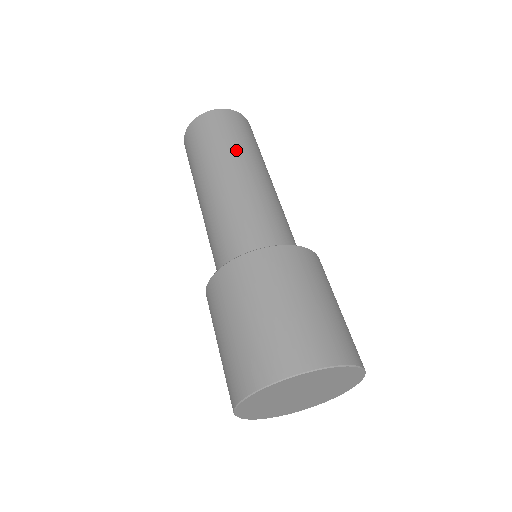
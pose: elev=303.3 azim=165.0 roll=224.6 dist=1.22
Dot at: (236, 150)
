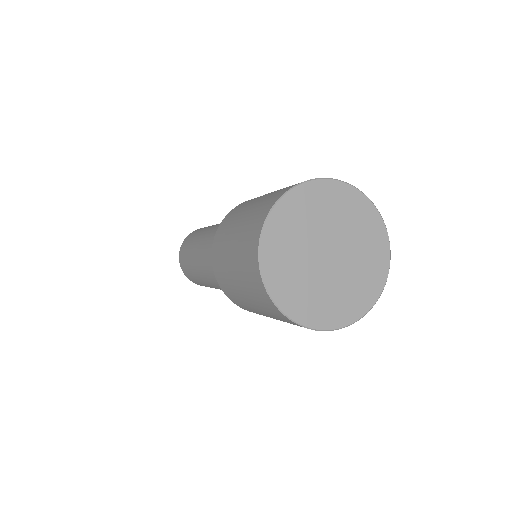
Dot at: (203, 231)
